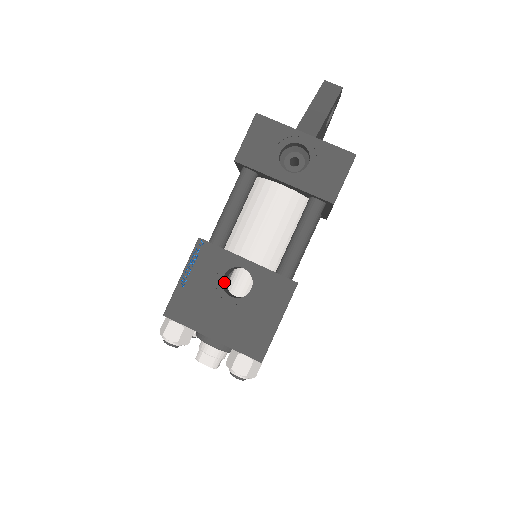
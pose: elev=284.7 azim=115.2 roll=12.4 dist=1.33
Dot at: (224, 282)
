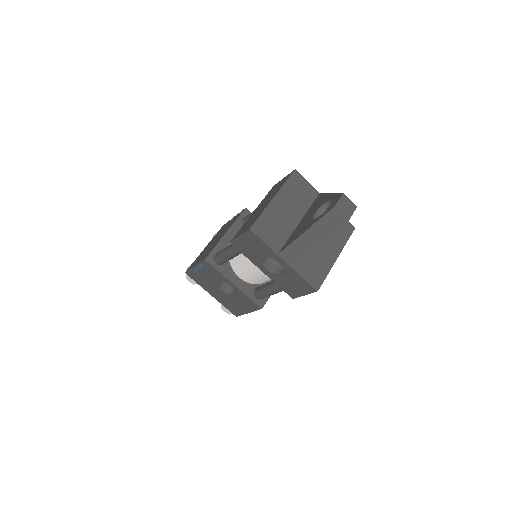
Dot at: occluded
